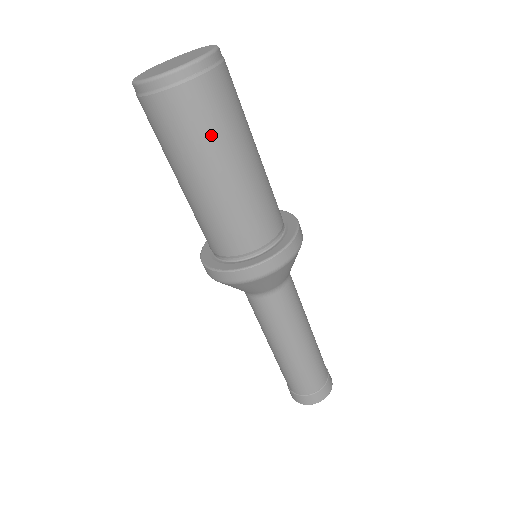
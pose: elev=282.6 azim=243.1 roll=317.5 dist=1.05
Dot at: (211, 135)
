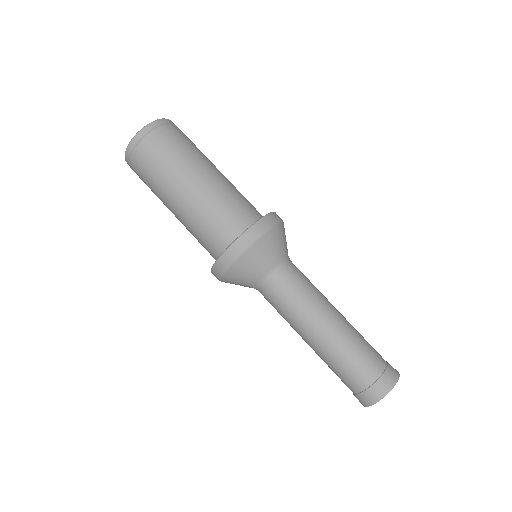
Dot at: (171, 162)
